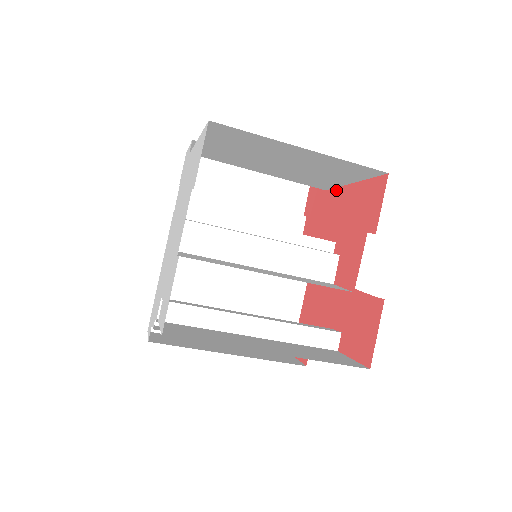
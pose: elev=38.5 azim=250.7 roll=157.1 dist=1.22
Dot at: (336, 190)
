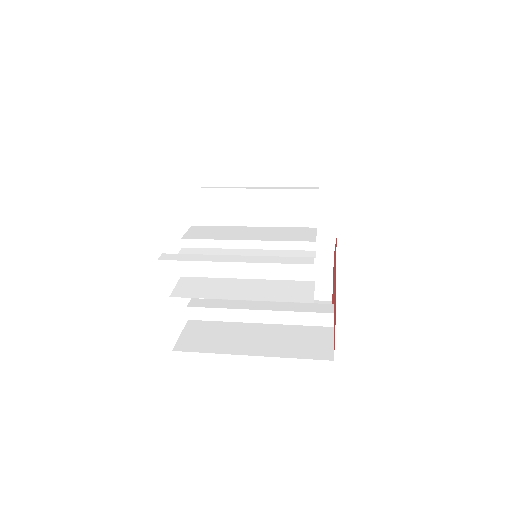
Dot at: occluded
